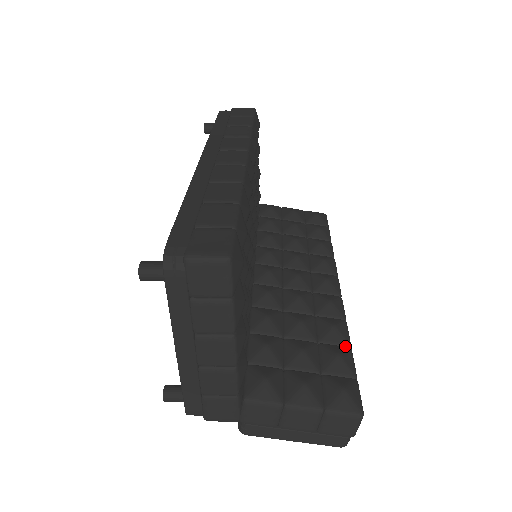
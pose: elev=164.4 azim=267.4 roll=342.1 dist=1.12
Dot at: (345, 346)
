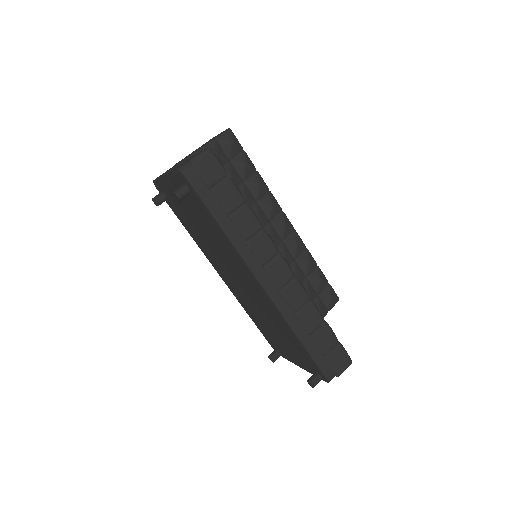
Dot at: (316, 267)
